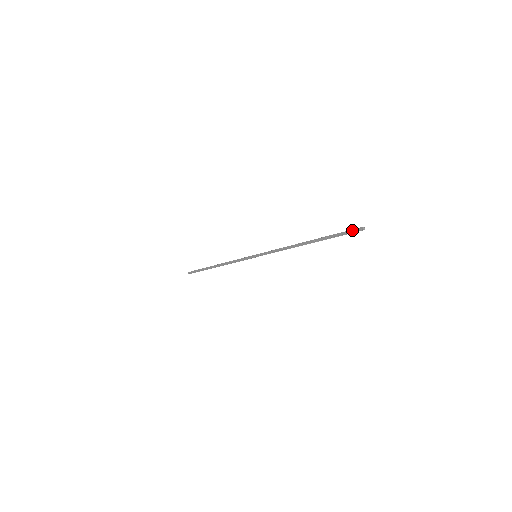
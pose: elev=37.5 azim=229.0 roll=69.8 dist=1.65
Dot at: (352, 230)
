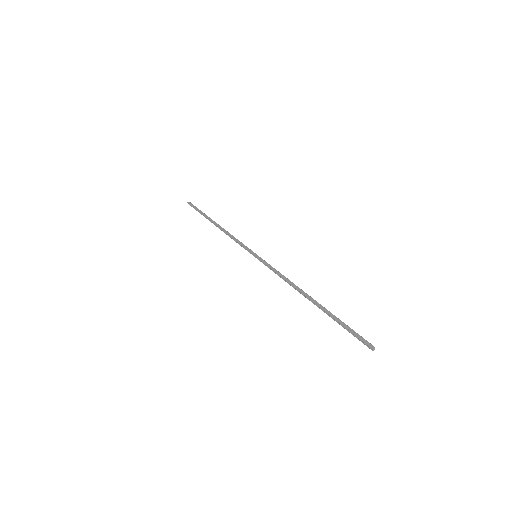
Dot at: (362, 338)
